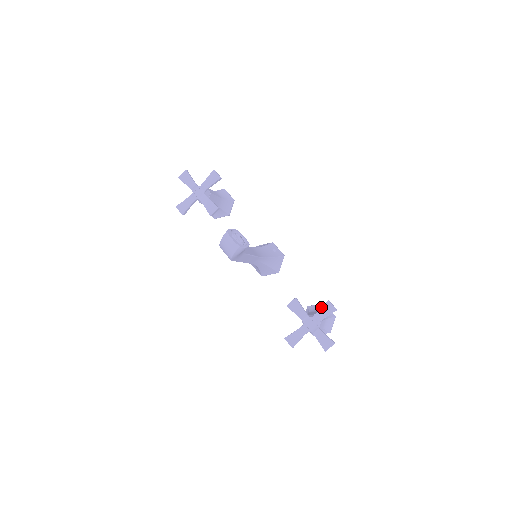
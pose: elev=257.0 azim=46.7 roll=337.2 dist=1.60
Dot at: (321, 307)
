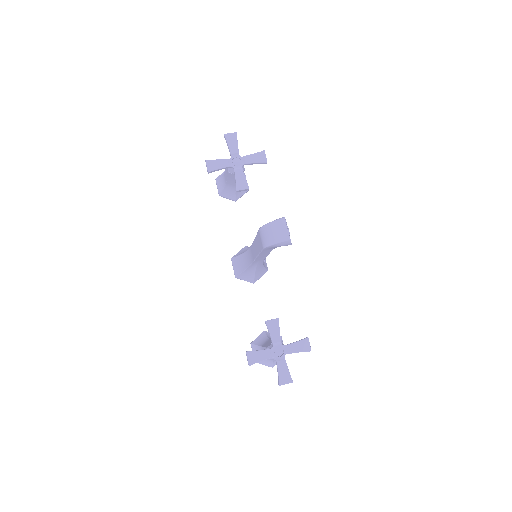
Dot at: occluded
